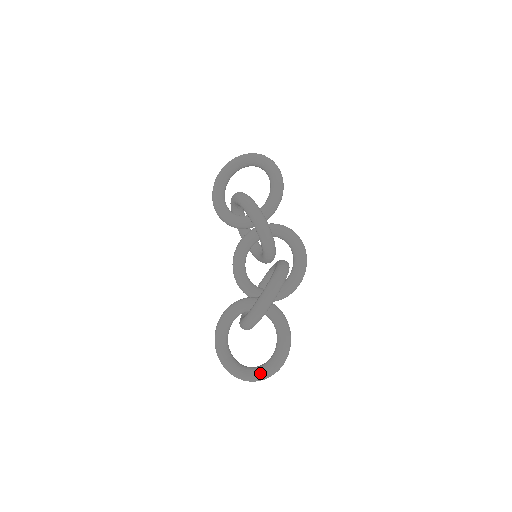
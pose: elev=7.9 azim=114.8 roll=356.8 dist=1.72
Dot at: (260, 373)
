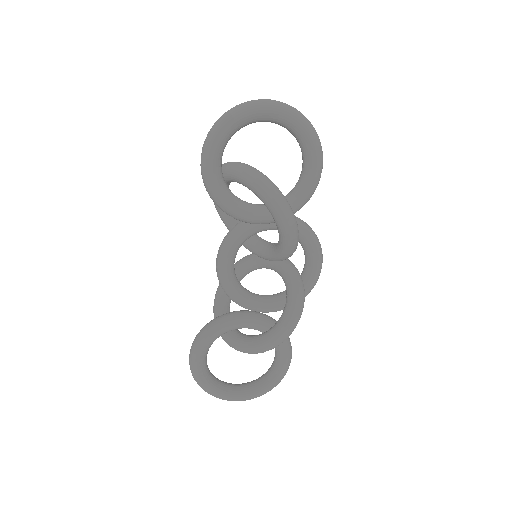
Dot at: (253, 396)
